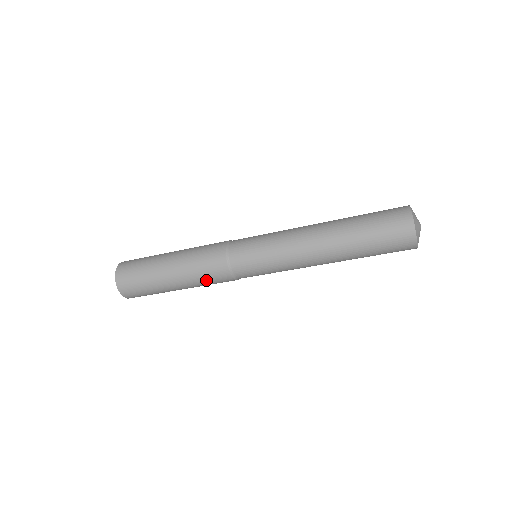
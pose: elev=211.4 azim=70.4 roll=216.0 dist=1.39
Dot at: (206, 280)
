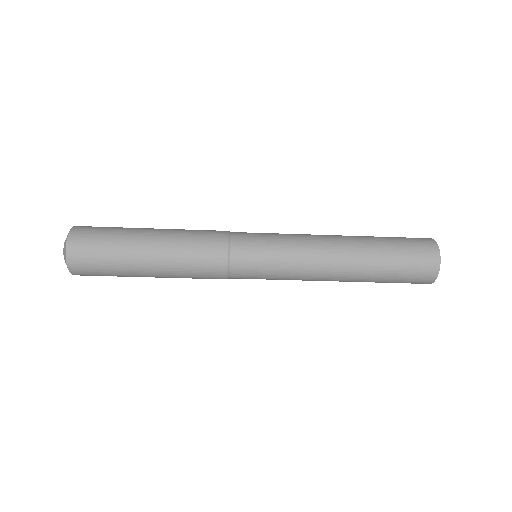
Dot at: (192, 270)
